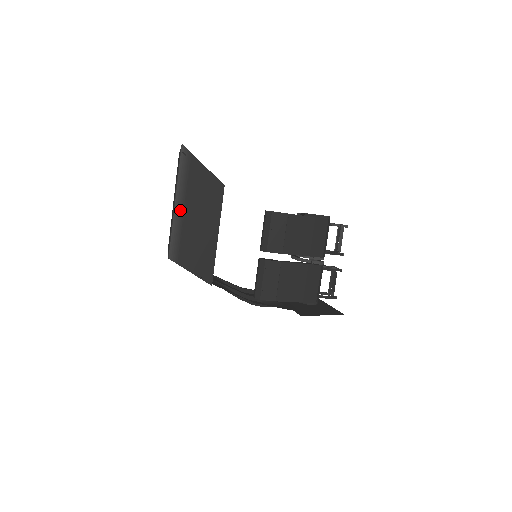
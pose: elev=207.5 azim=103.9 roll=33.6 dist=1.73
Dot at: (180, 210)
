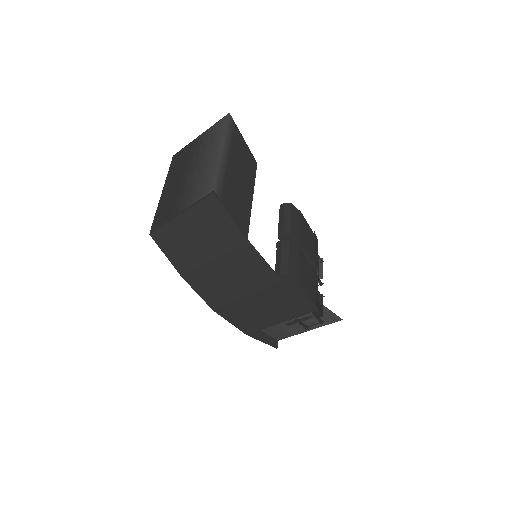
Dot at: (225, 158)
